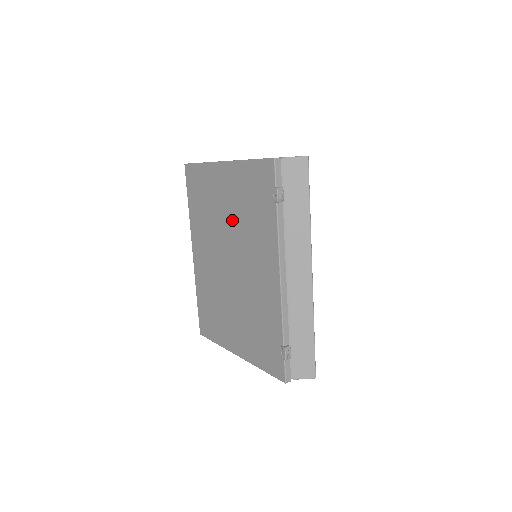
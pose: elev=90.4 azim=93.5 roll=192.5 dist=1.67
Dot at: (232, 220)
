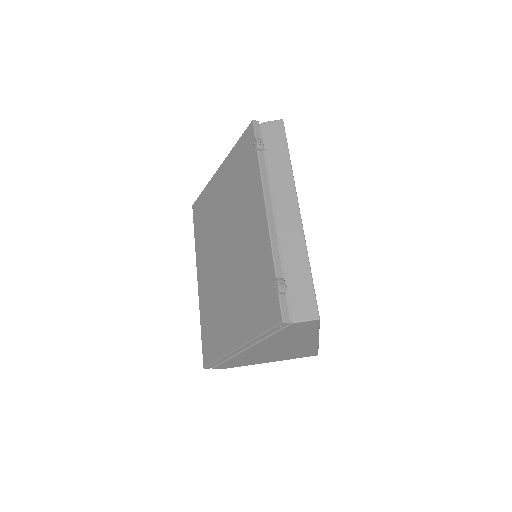
Dot at: (227, 207)
